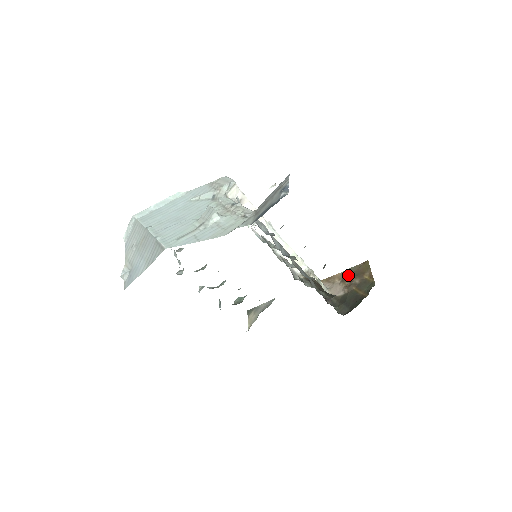
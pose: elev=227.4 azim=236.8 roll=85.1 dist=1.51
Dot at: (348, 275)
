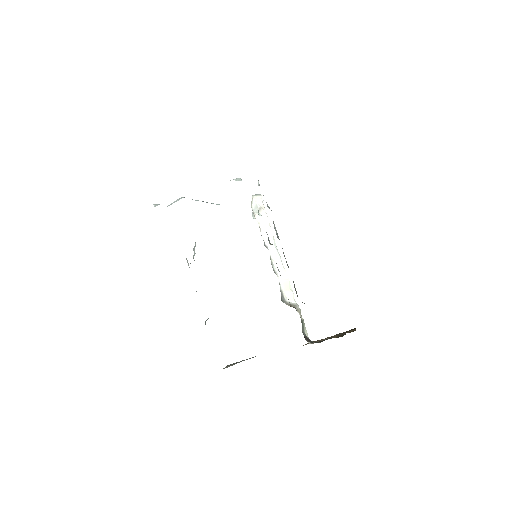
Dot at: occluded
